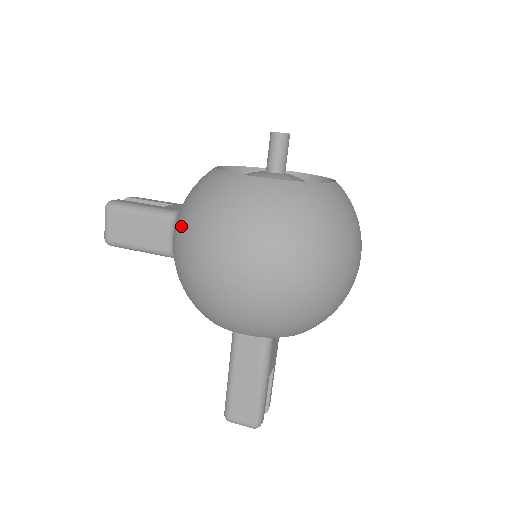
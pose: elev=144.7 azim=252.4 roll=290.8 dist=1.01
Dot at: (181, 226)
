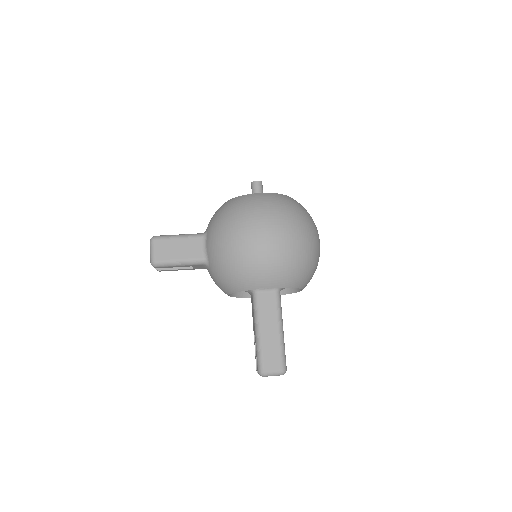
Dot at: (219, 228)
